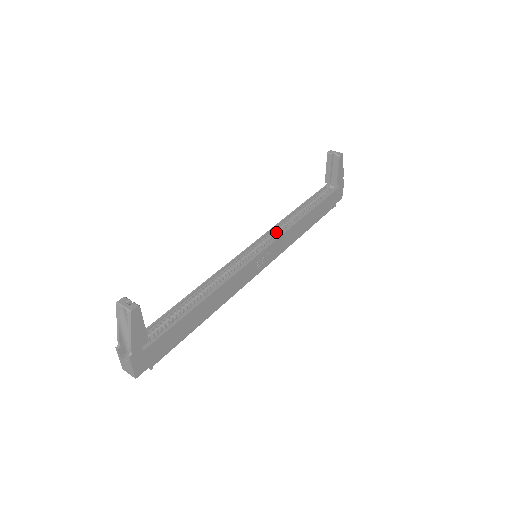
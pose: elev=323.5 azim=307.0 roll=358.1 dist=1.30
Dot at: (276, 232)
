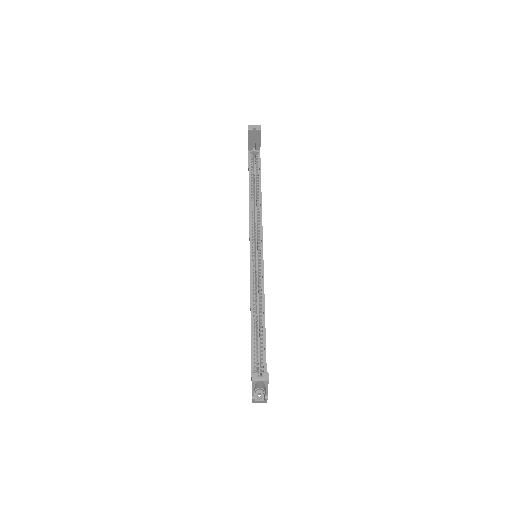
Dot at: (254, 226)
